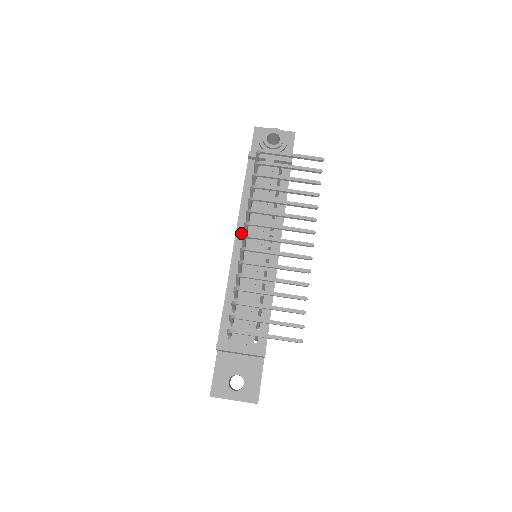
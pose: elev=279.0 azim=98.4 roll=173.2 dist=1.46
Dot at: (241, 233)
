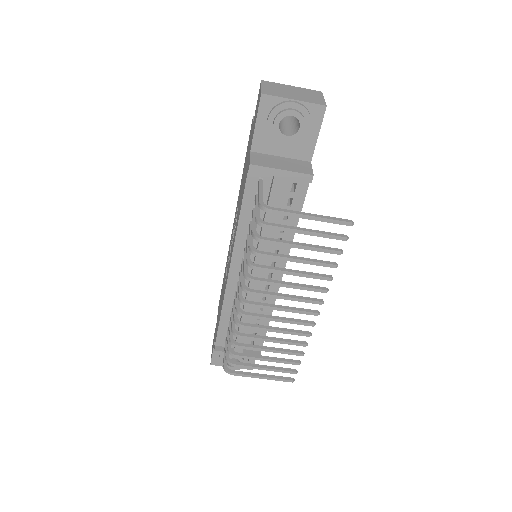
Dot at: (238, 259)
